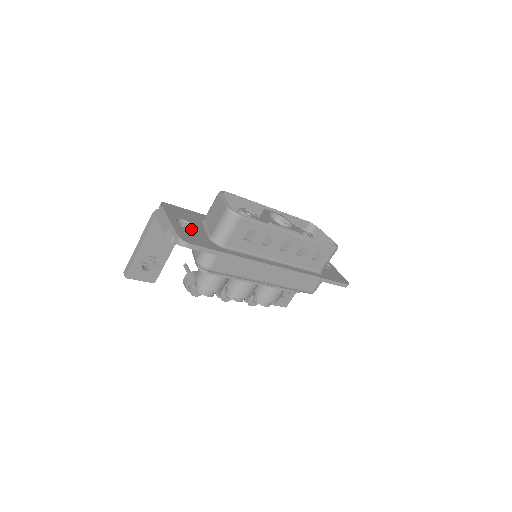
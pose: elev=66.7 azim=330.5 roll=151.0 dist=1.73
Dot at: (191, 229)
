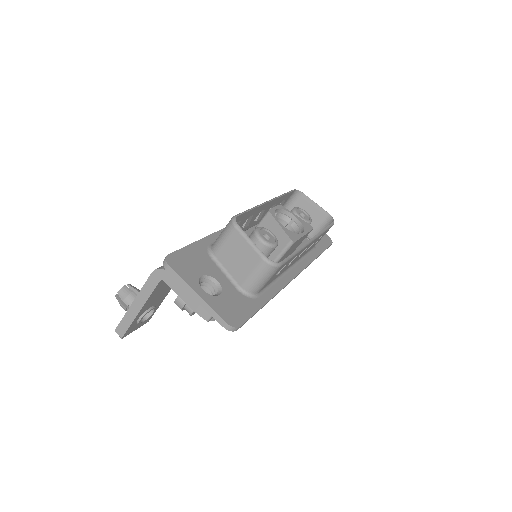
Dot at: (214, 284)
